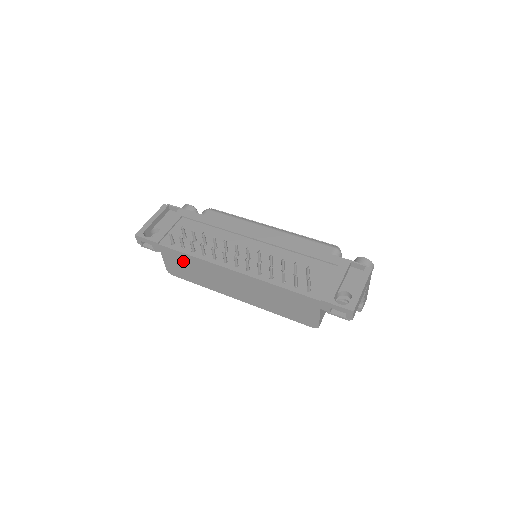
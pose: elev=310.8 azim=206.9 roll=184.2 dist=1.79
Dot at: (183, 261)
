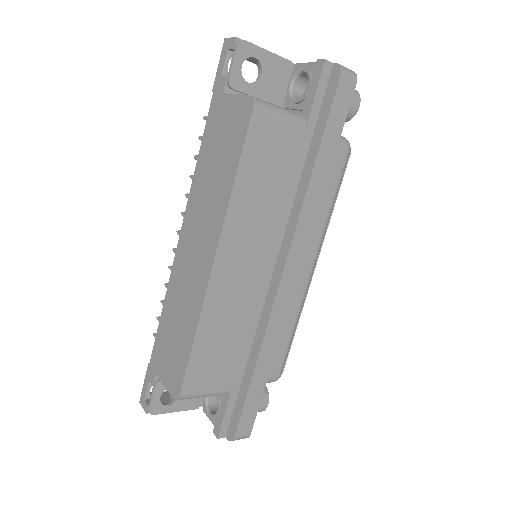
Dot at: (166, 336)
